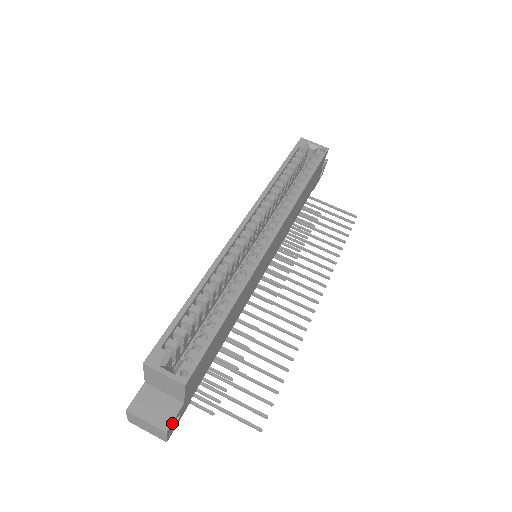
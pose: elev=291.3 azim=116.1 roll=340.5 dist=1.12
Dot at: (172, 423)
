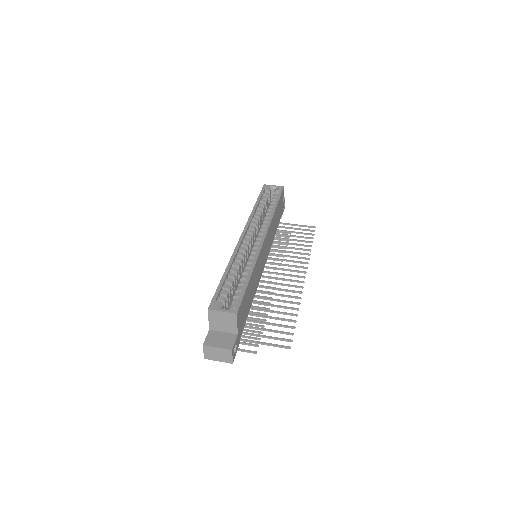
Dot at: (234, 345)
